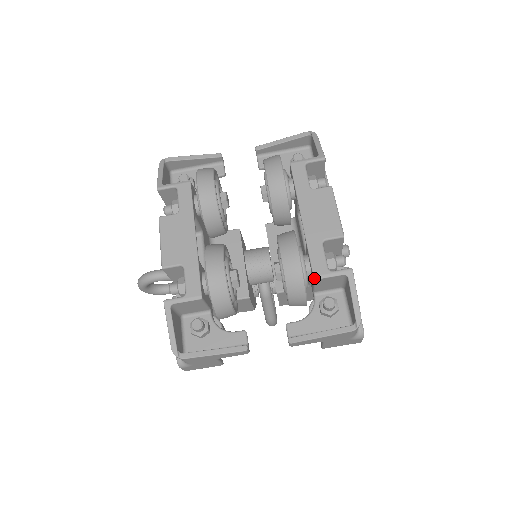
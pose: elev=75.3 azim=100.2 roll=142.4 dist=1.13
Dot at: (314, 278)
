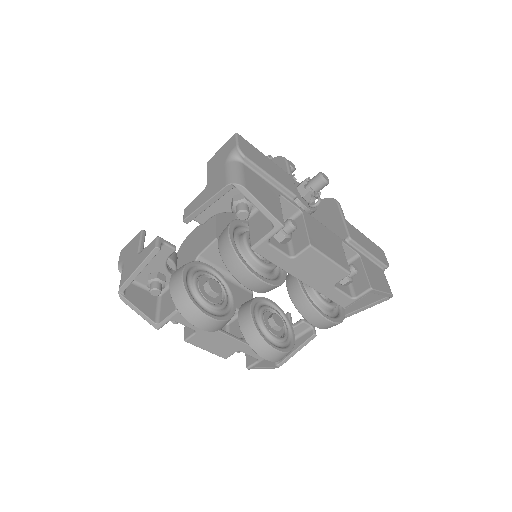
Dot at: occluded
